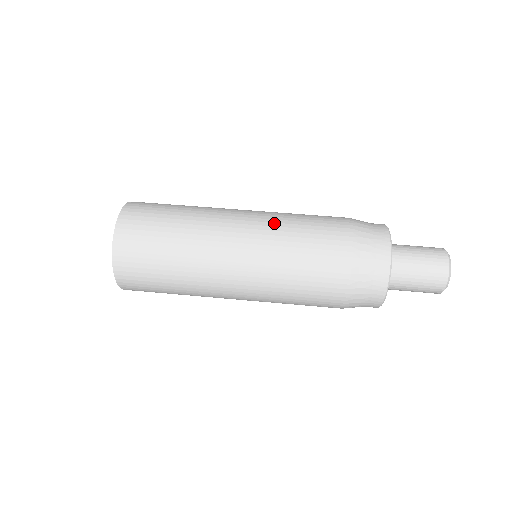
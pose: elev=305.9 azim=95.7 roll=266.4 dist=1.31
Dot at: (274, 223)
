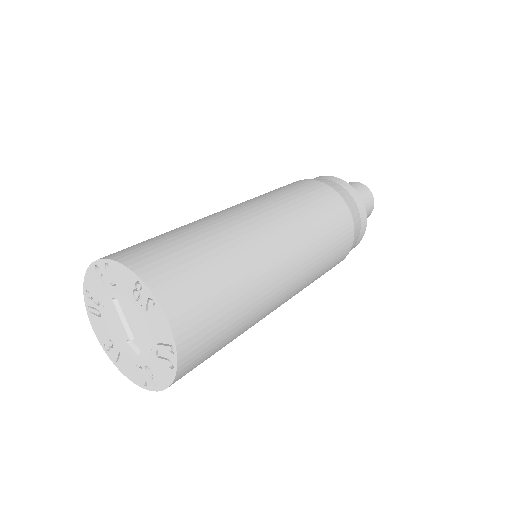
Dot at: (278, 202)
